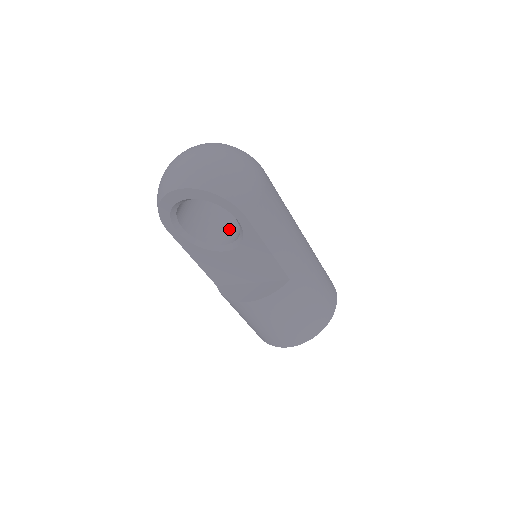
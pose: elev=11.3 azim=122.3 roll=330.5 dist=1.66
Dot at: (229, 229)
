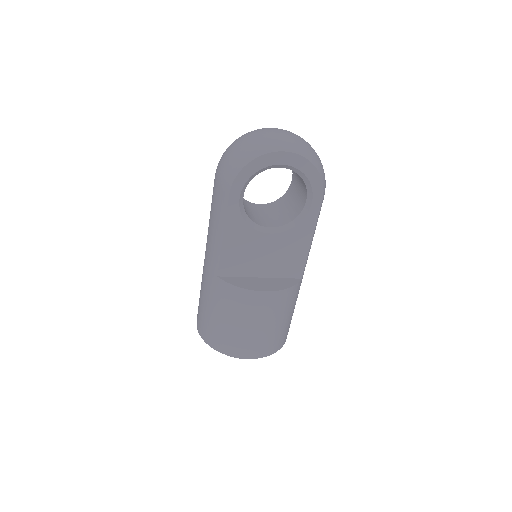
Dot at: (263, 217)
